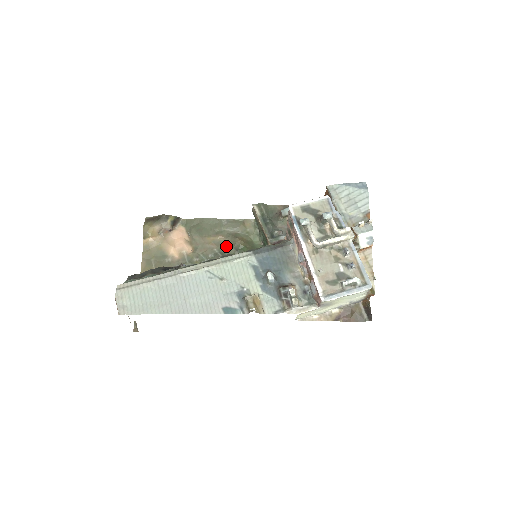
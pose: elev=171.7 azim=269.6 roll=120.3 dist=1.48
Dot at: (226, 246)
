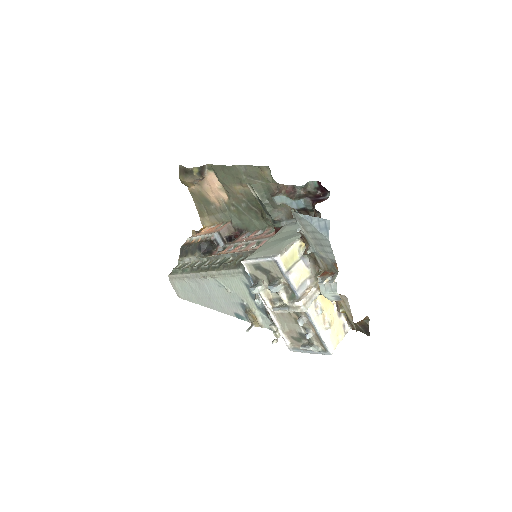
Dot at: (252, 196)
